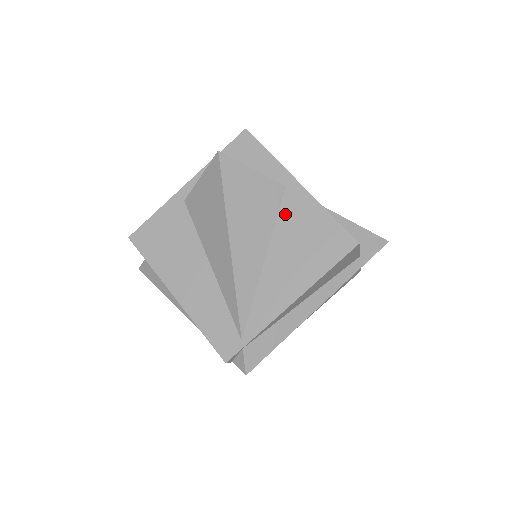
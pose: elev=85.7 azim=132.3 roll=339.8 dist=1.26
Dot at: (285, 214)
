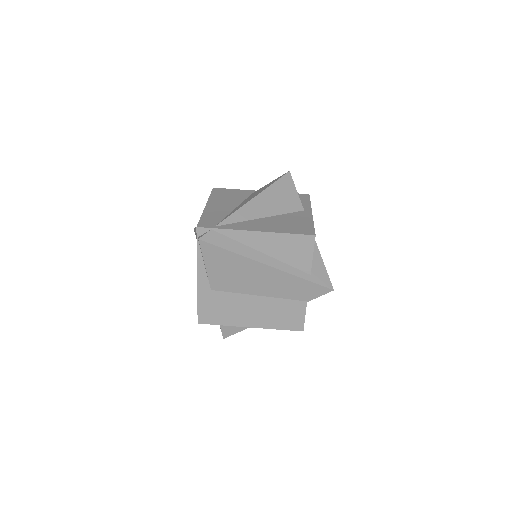
Dot at: (292, 214)
